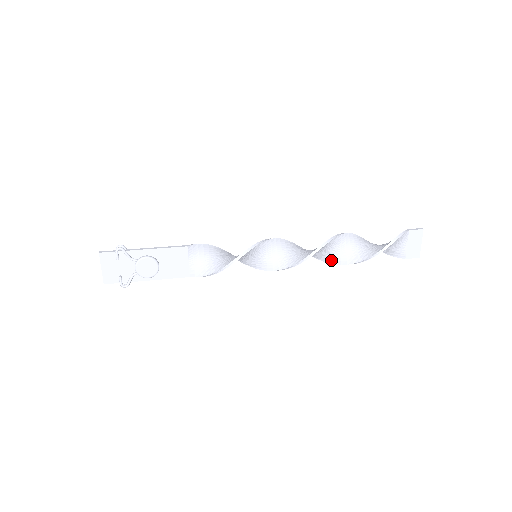
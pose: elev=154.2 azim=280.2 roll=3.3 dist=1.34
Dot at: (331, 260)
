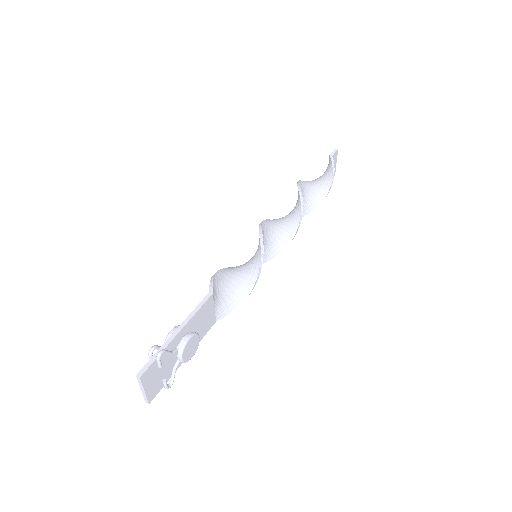
Dot at: occluded
